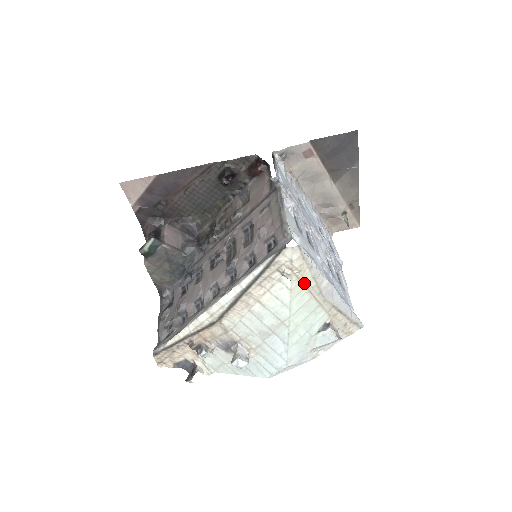
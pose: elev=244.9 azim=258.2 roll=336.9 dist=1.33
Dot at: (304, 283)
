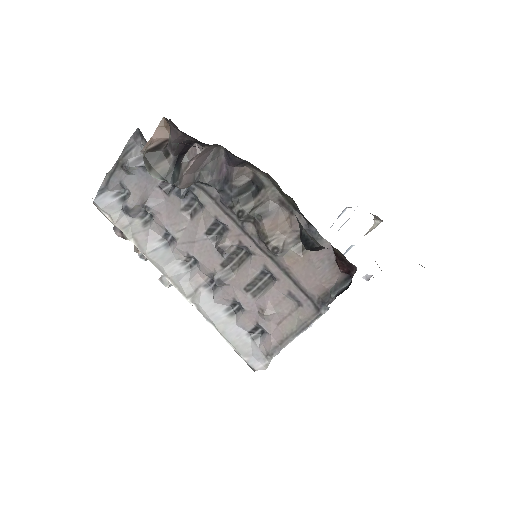
Dot at: occluded
